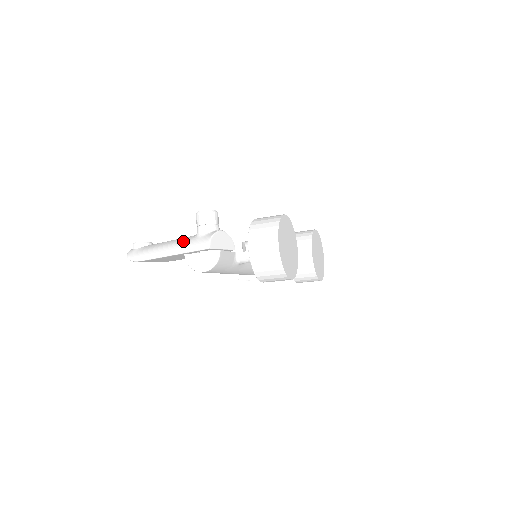
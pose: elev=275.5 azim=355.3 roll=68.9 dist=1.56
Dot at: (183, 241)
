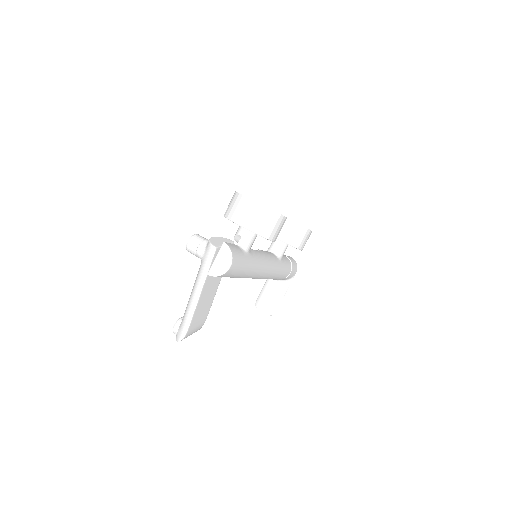
Dot at: (198, 274)
